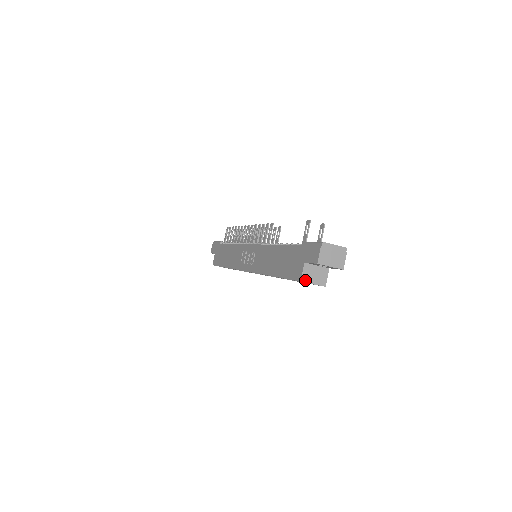
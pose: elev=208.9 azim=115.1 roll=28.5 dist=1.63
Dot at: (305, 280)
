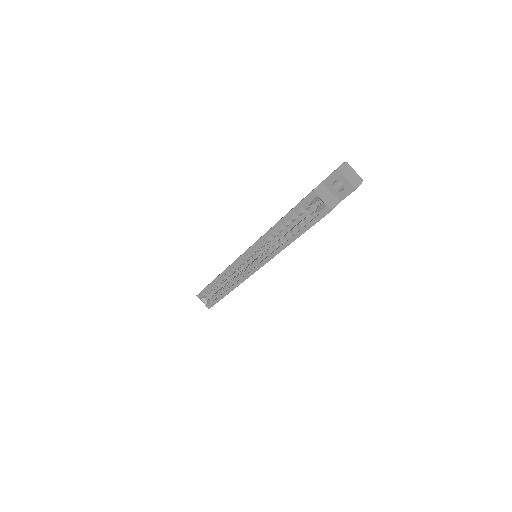
Dot at: (318, 192)
